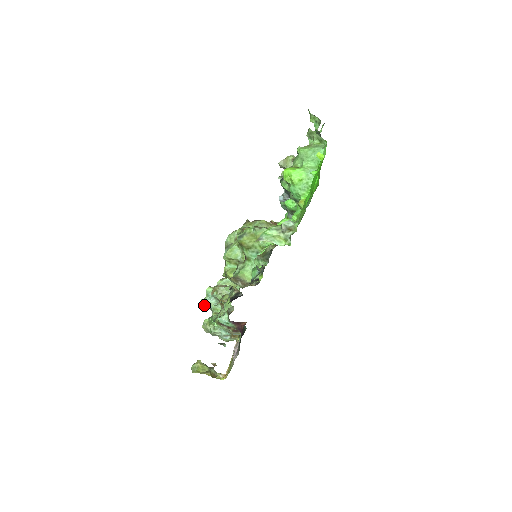
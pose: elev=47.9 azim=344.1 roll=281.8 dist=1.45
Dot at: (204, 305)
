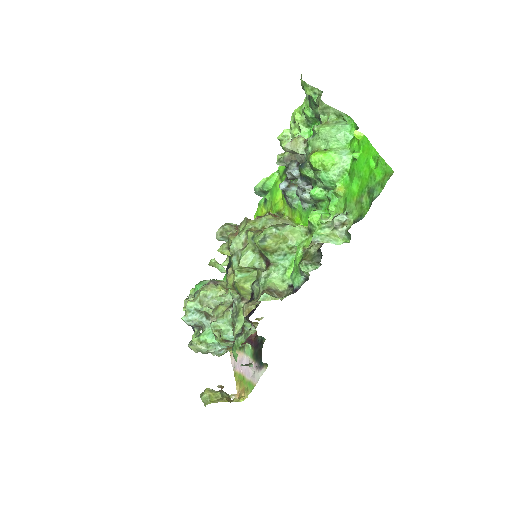
Dot at: (187, 323)
